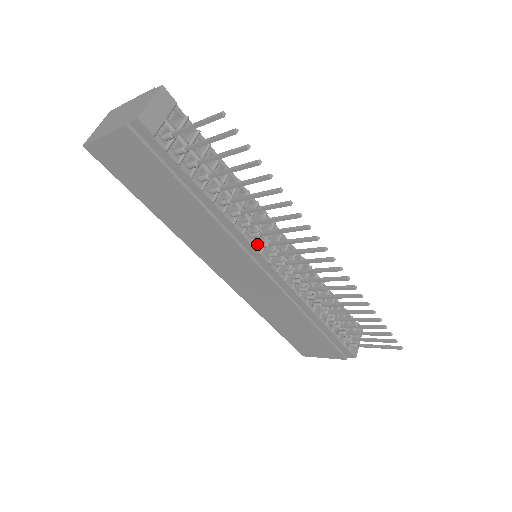
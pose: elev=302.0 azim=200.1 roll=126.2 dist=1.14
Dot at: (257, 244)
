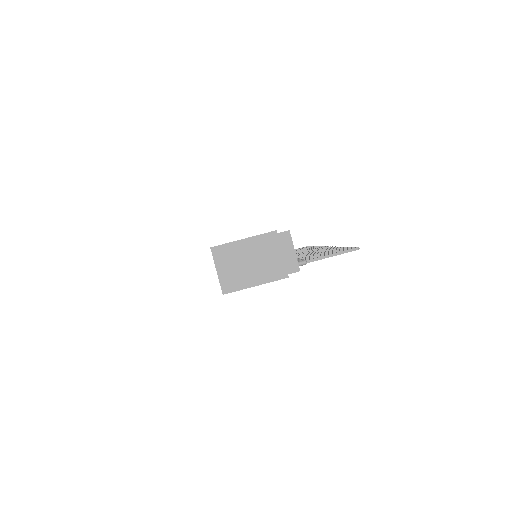
Dot at: occluded
